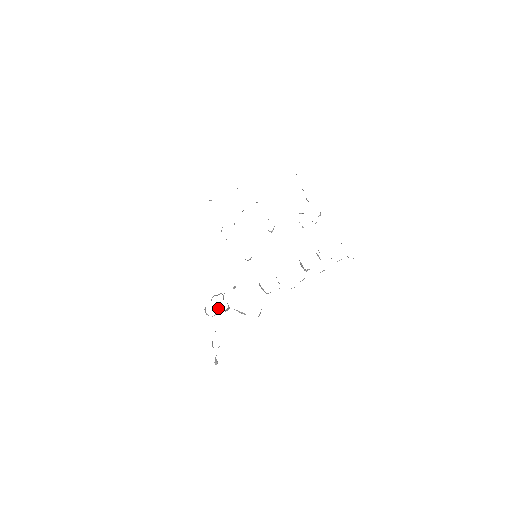
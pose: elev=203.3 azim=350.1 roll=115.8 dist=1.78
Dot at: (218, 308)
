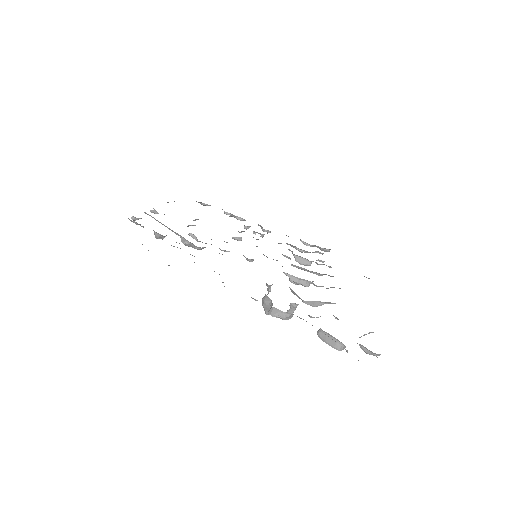
Dot at: occluded
